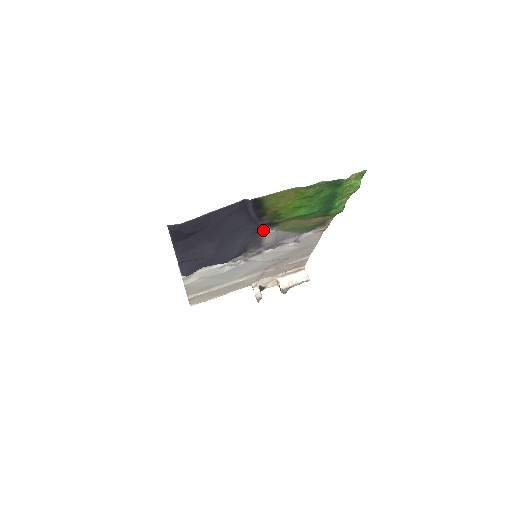
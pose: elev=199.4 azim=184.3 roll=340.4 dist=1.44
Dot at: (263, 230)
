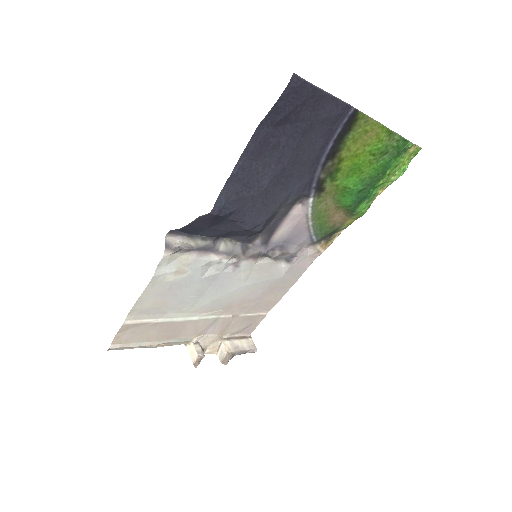
Dot at: (296, 203)
